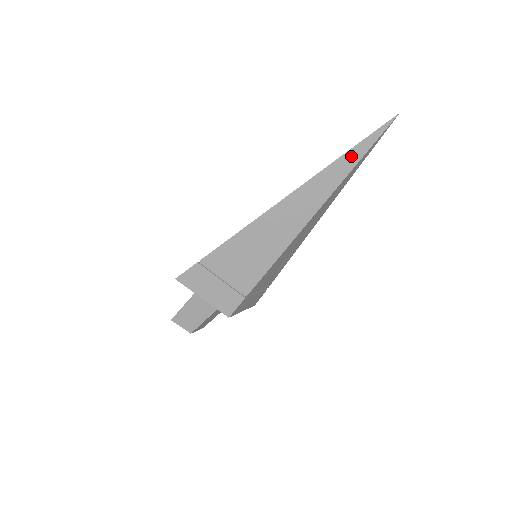
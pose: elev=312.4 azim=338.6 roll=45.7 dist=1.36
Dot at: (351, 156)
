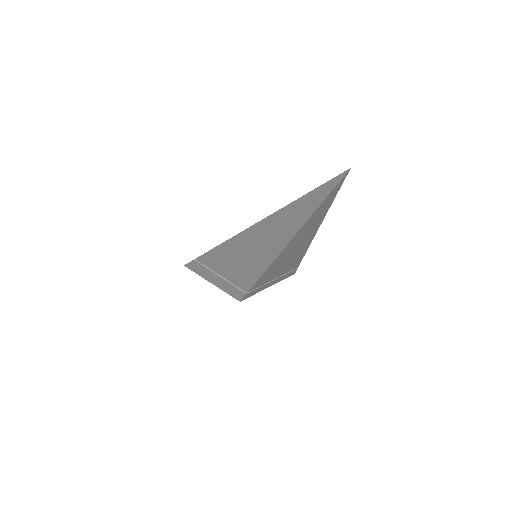
Dot at: (300, 207)
